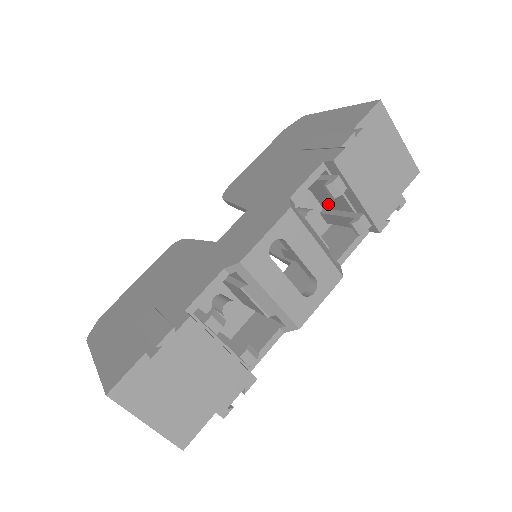
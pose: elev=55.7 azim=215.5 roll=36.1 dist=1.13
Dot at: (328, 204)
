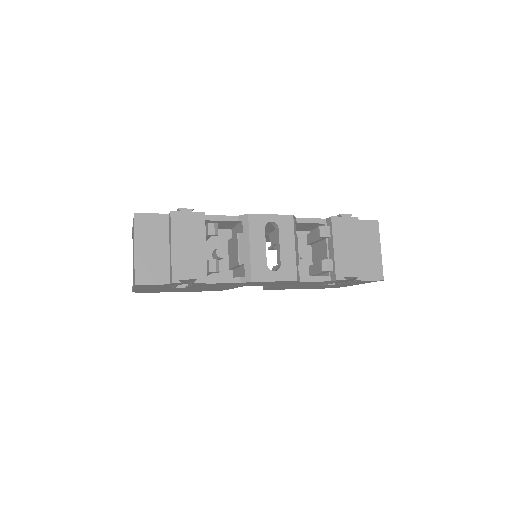
Dot at: (317, 259)
